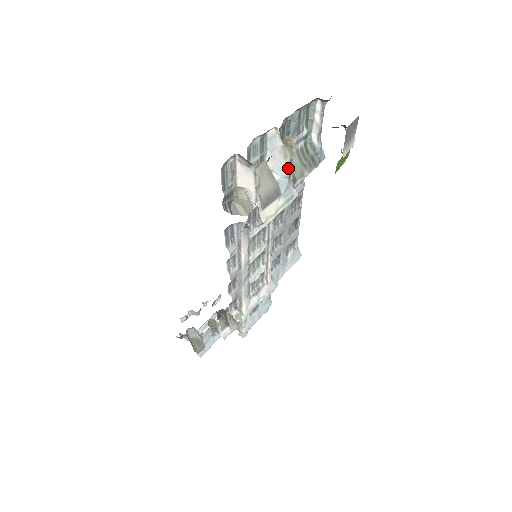
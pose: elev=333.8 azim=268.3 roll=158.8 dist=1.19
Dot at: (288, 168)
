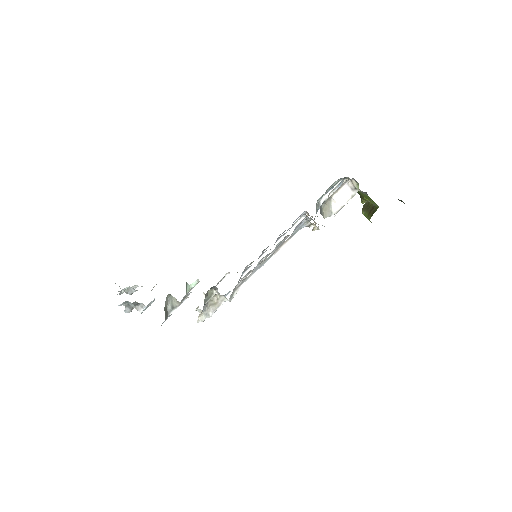
Dot at: occluded
